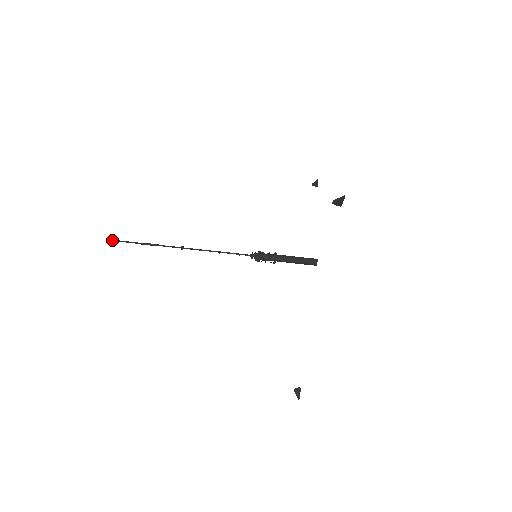
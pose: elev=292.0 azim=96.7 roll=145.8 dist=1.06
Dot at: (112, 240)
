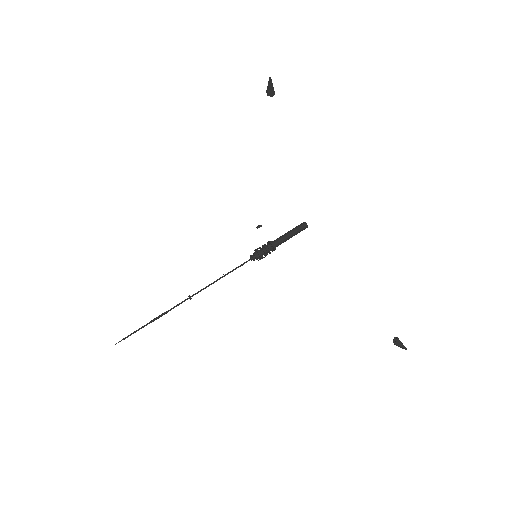
Dot at: (120, 341)
